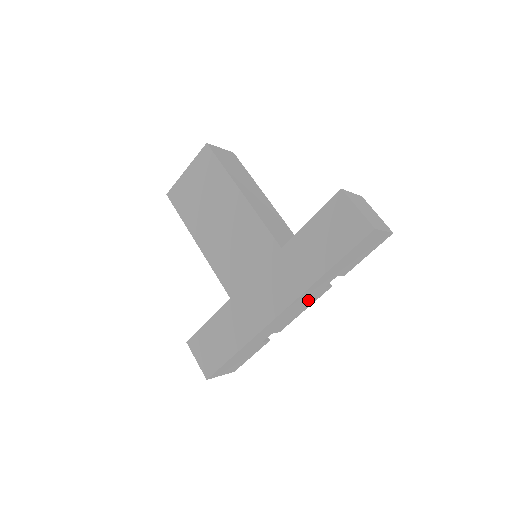
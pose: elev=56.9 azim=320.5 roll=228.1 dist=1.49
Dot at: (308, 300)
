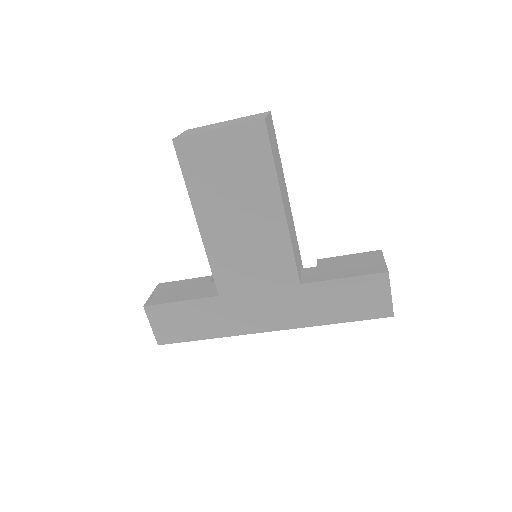
Dot at: occluded
